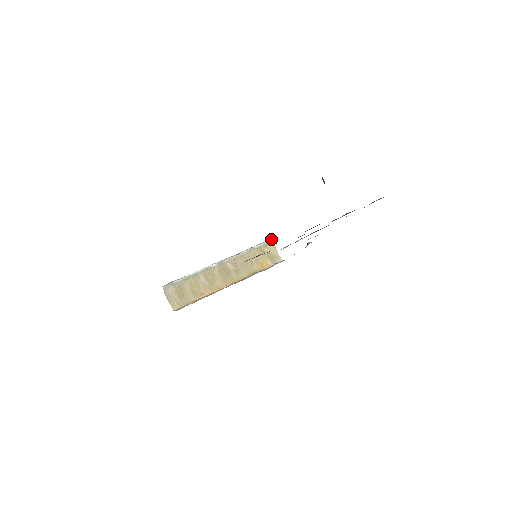
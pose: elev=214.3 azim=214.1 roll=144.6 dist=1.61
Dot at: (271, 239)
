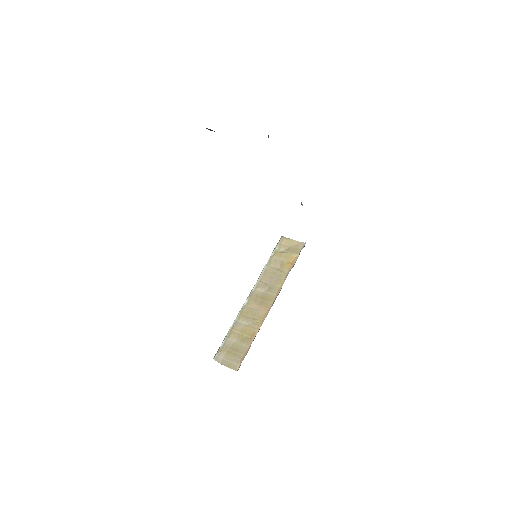
Dot at: (281, 236)
